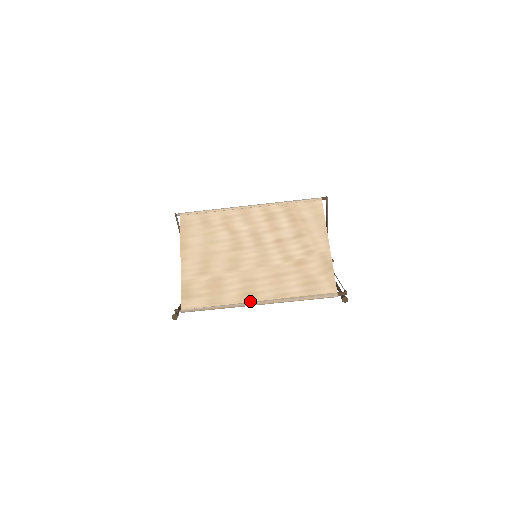
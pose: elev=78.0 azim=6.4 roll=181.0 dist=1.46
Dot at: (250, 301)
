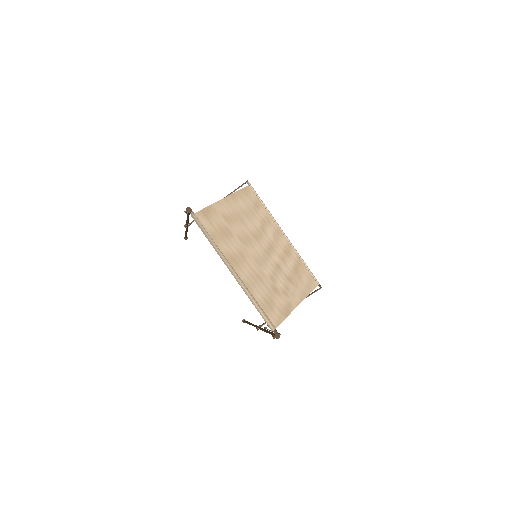
Dot at: (231, 265)
